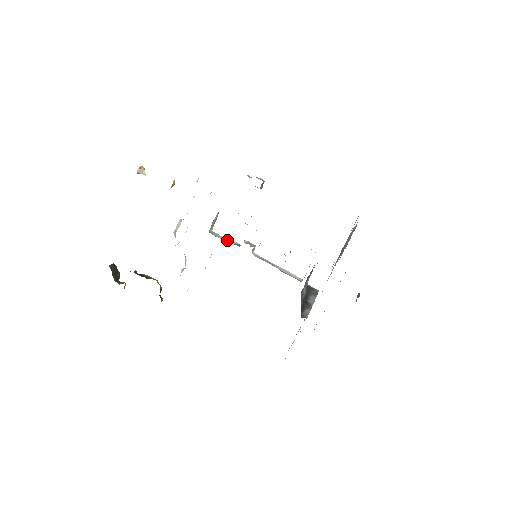
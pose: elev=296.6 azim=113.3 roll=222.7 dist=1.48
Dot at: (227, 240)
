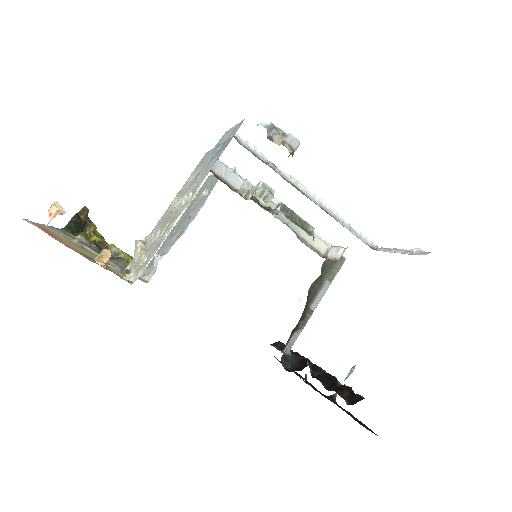
Dot at: (234, 178)
